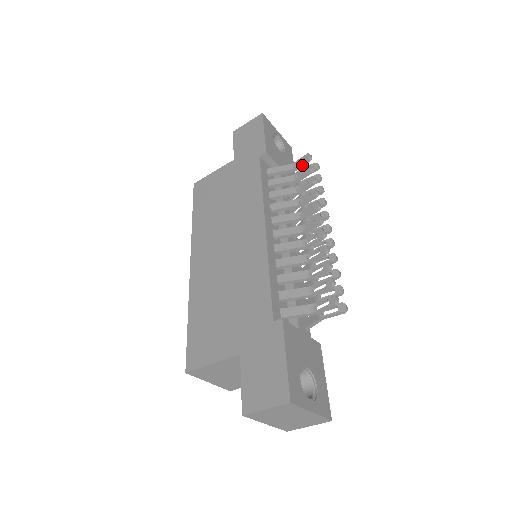
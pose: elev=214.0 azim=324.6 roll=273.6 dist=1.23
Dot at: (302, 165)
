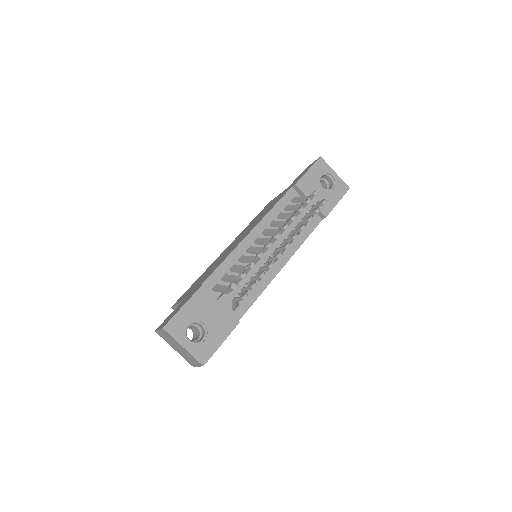
Dot at: (311, 198)
